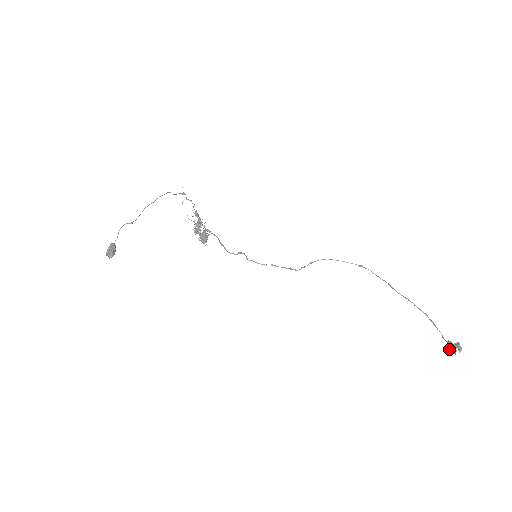
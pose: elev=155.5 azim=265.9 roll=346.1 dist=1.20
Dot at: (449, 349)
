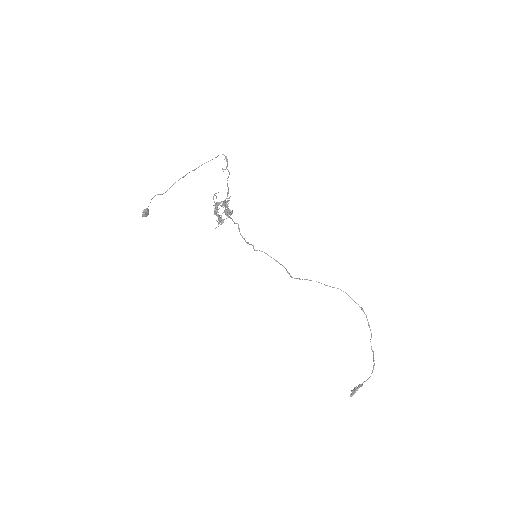
Dot at: (356, 386)
